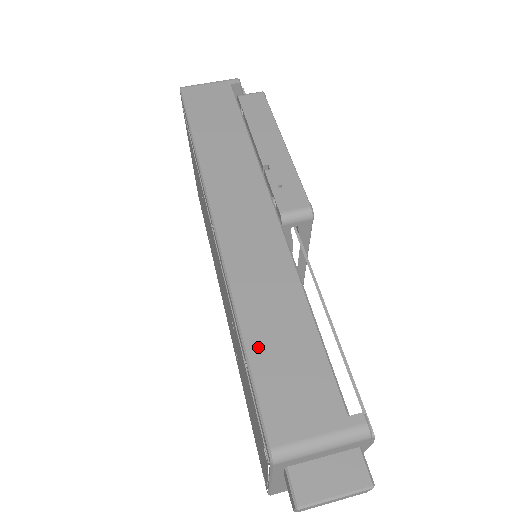
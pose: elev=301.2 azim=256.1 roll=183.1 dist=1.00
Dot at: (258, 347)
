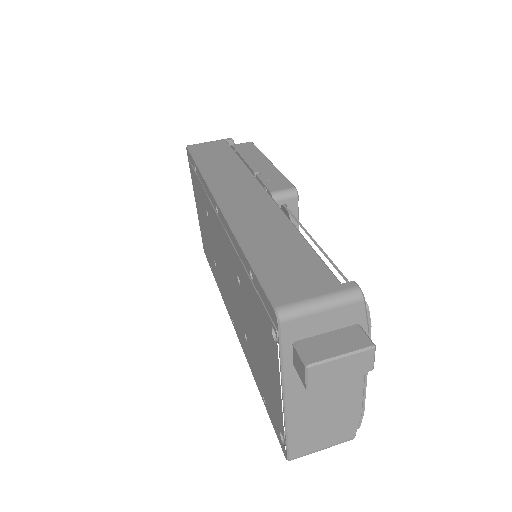
Dot at: (259, 256)
